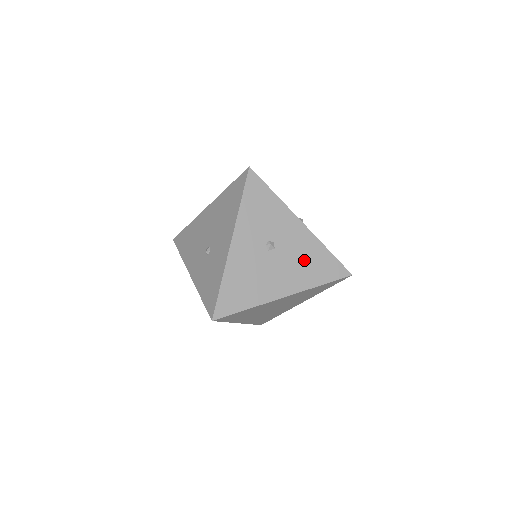
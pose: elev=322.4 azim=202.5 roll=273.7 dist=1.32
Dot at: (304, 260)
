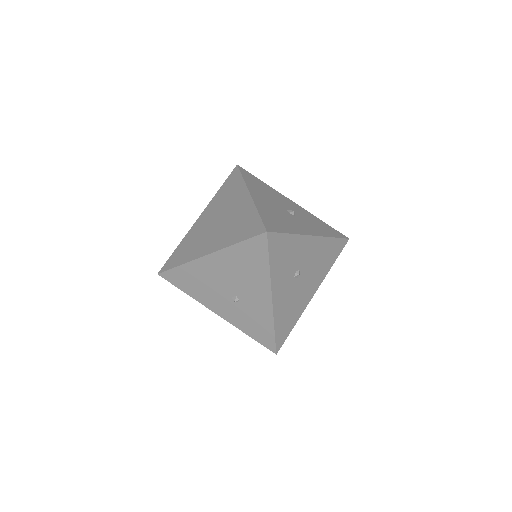
Dot at: (320, 260)
